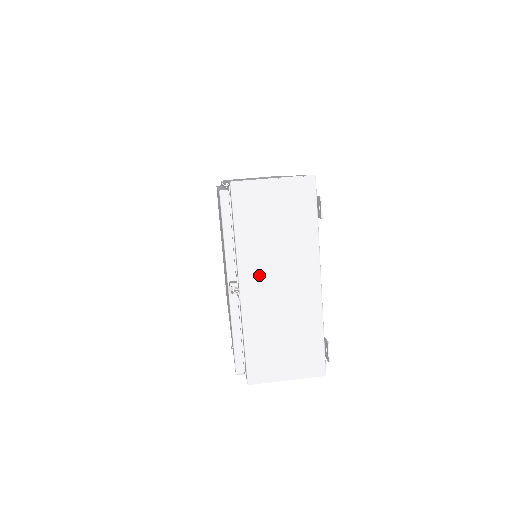
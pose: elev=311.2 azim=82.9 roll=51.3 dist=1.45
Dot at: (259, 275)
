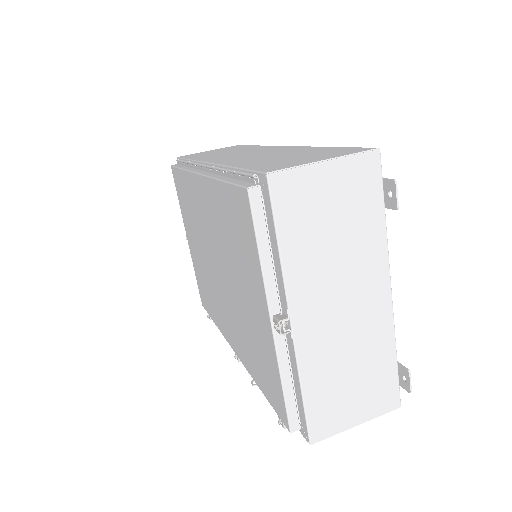
Dot at: (315, 301)
